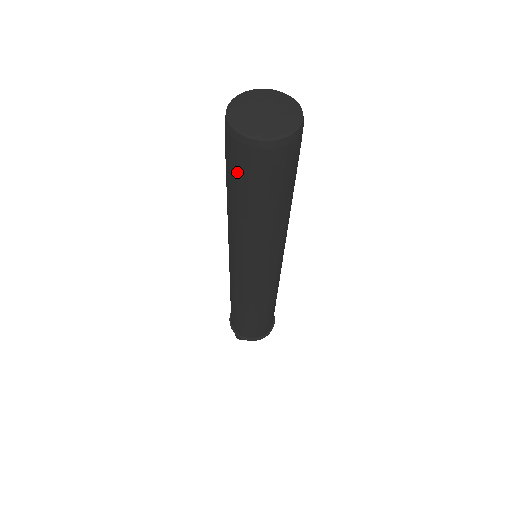
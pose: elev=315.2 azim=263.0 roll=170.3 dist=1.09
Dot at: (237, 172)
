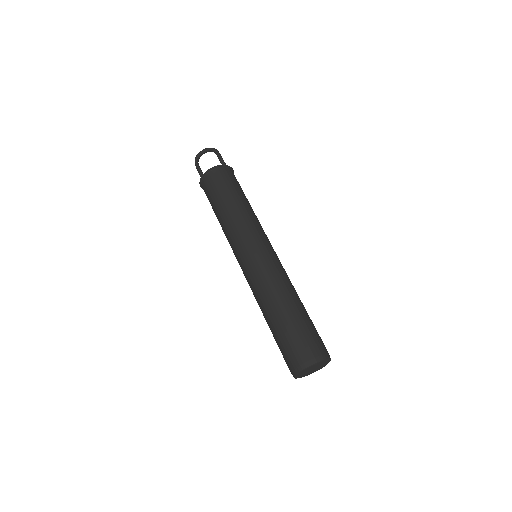
Dot at: occluded
